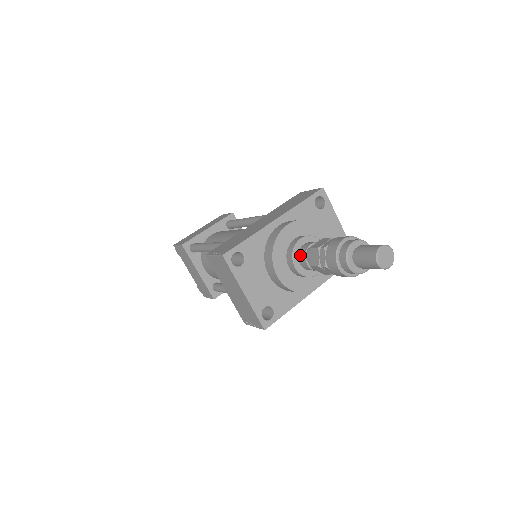
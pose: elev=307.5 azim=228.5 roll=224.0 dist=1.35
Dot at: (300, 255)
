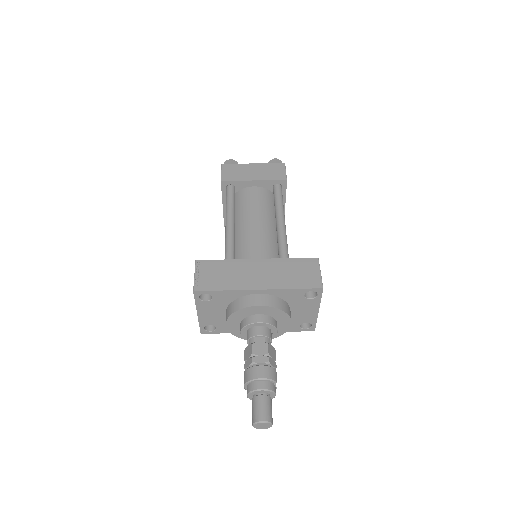
Dot at: (249, 332)
